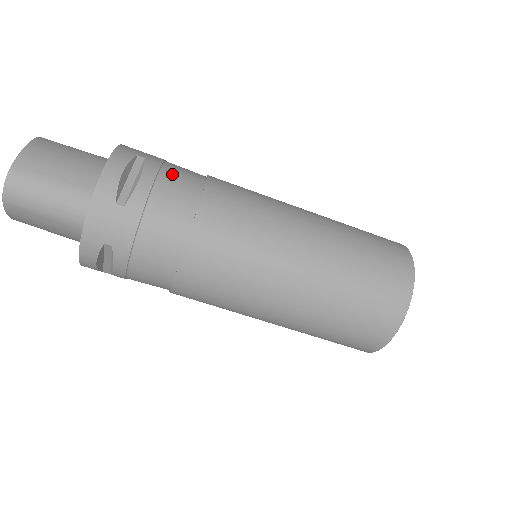
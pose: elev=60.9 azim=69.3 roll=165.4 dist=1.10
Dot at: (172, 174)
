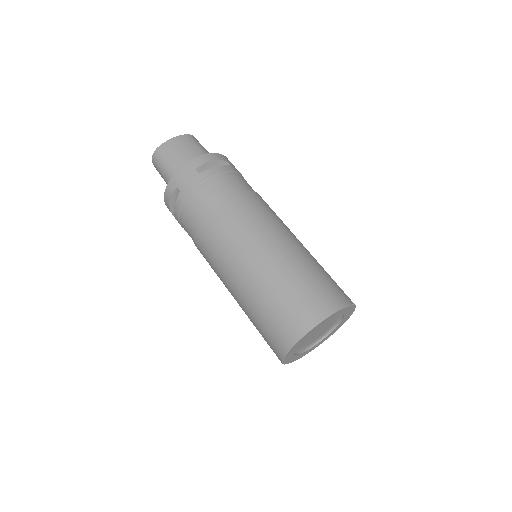
Dot at: occluded
